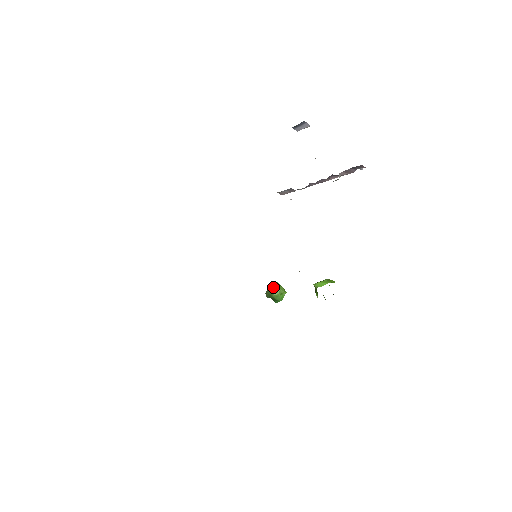
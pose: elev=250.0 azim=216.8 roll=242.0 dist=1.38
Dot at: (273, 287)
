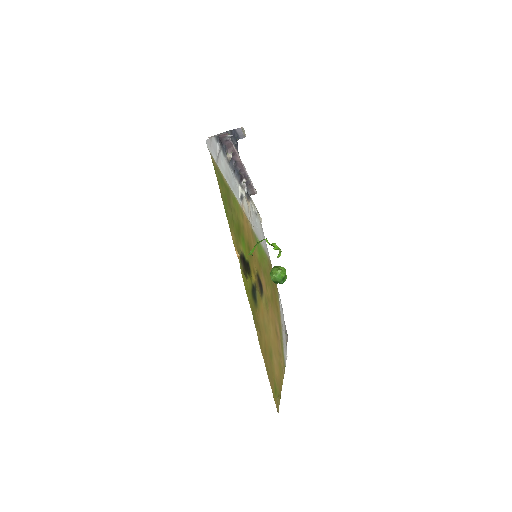
Dot at: (270, 273)
